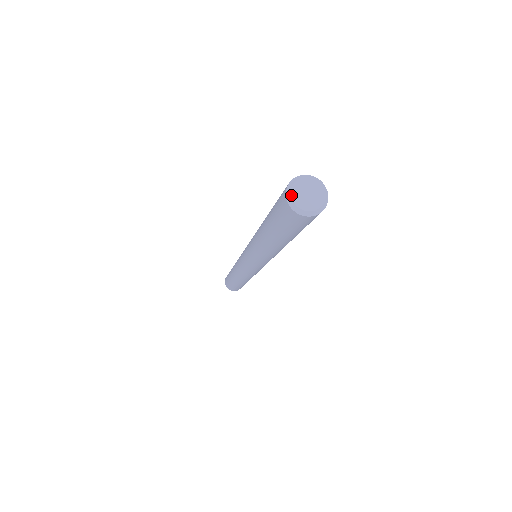
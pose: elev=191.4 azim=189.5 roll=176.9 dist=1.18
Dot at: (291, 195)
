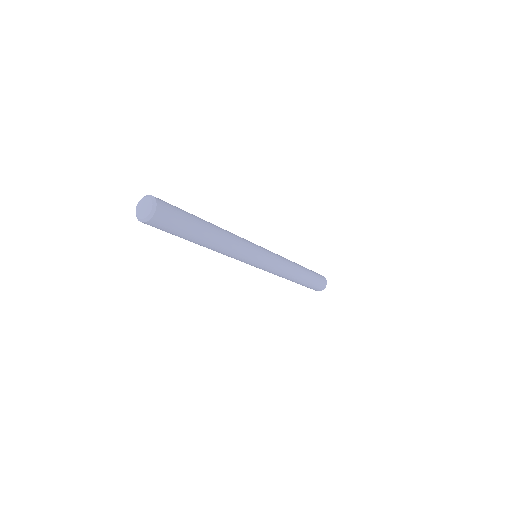
Dot at: (138, 203)
